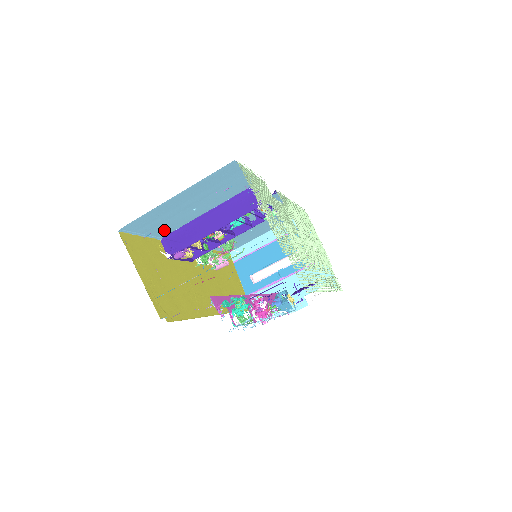
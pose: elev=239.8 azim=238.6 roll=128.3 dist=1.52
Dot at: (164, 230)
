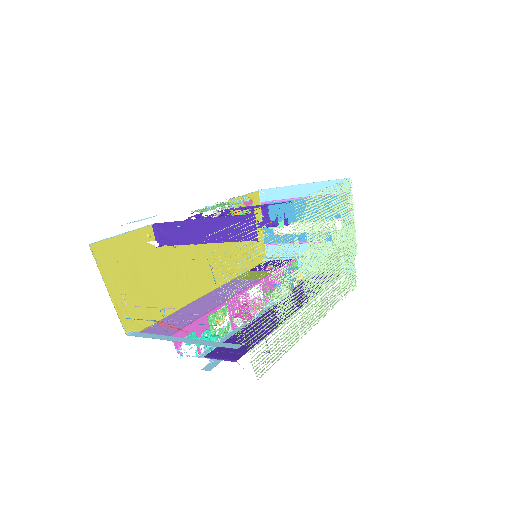
Dot at: occluded
